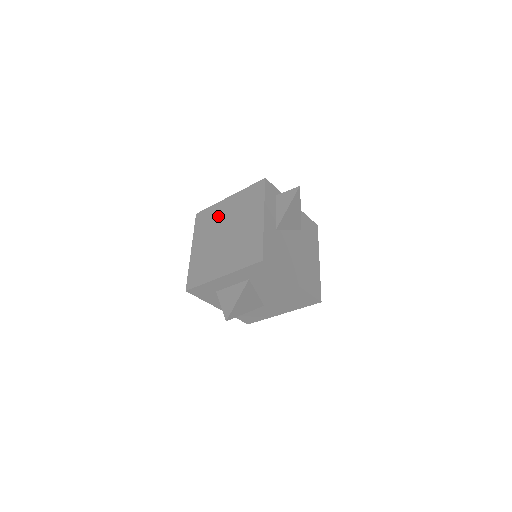
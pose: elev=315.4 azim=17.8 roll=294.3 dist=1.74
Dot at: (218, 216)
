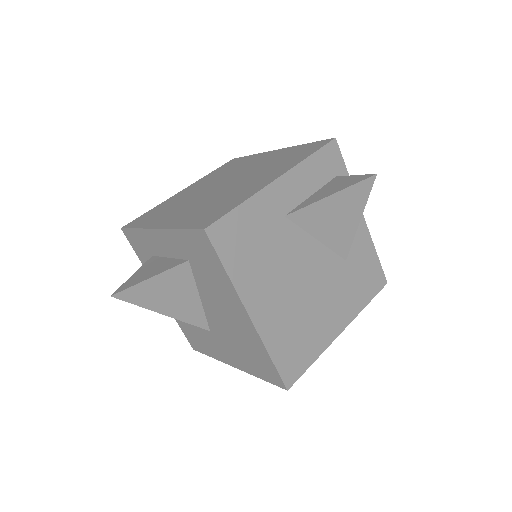
Dot at: (243, 165)
